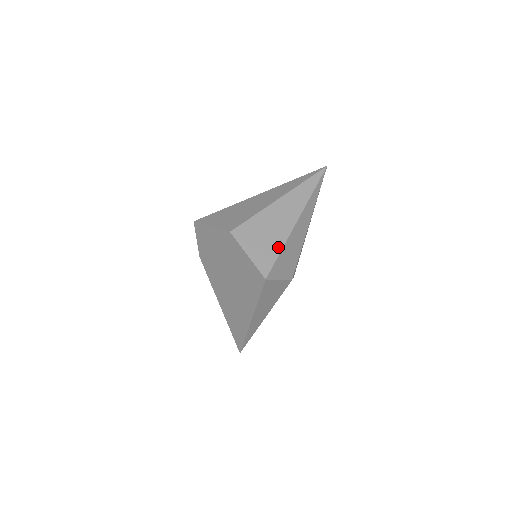
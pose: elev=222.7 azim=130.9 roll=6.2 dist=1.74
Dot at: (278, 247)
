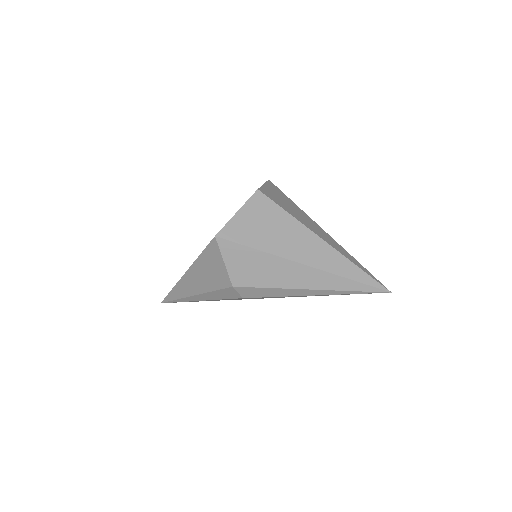
Dot at: (259, 245)
